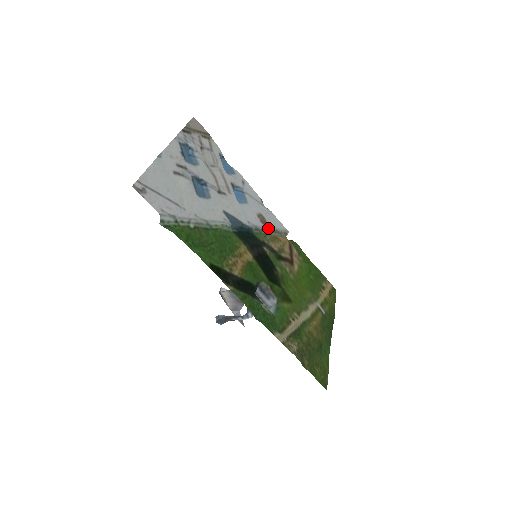
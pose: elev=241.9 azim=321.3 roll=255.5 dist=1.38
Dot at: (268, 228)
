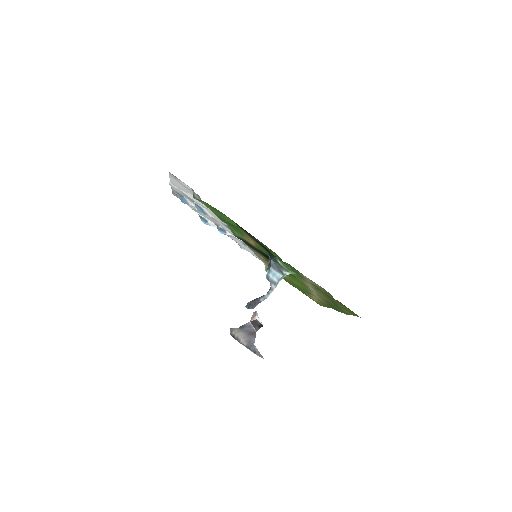
Dot at: occluded
